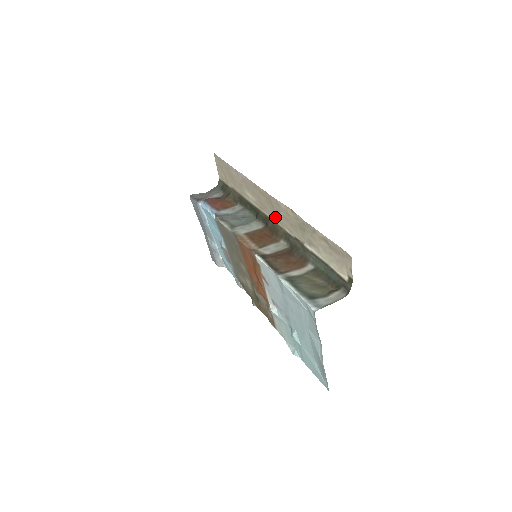
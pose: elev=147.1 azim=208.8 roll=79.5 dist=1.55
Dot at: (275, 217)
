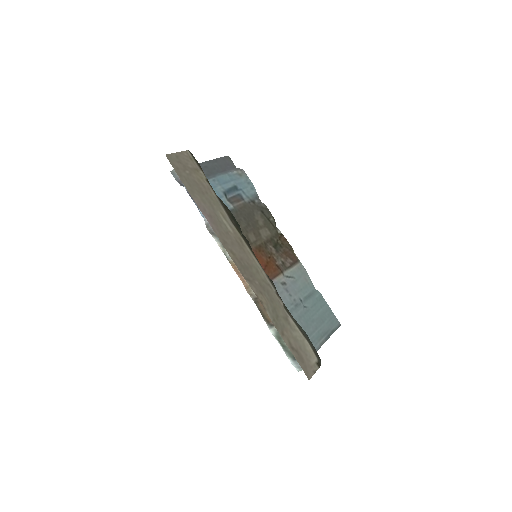
Dot at: (255, 265)
